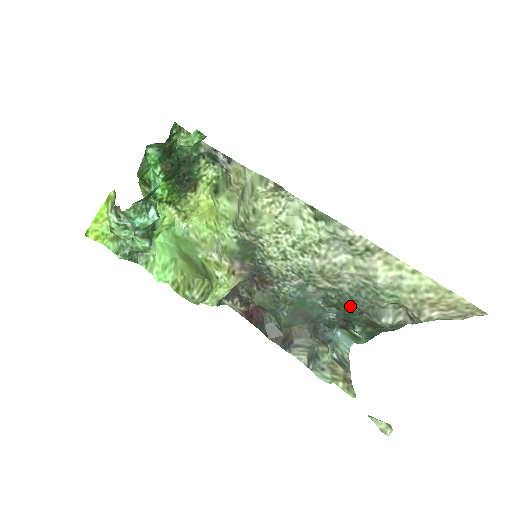
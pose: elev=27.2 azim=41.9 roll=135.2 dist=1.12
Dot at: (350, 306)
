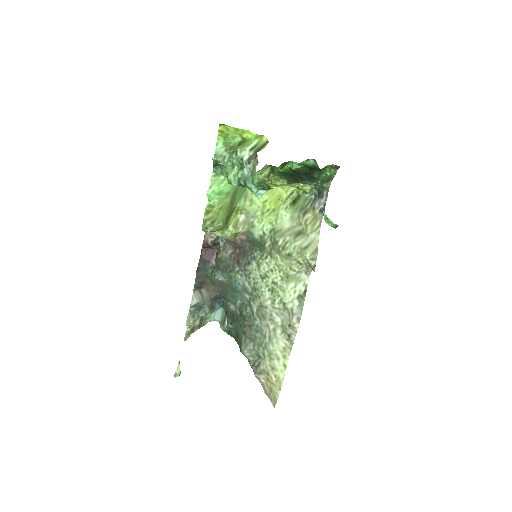
Dot at: (246, 325)
